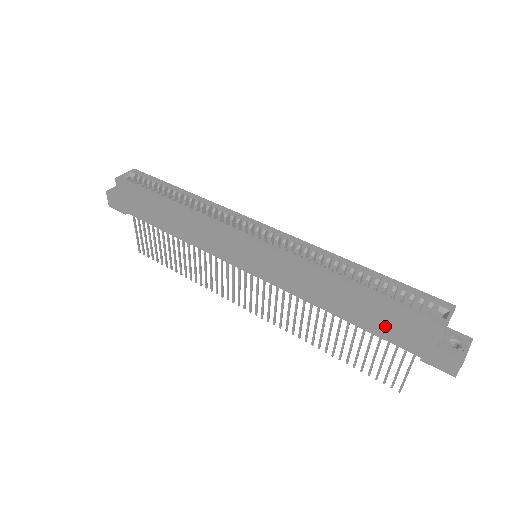
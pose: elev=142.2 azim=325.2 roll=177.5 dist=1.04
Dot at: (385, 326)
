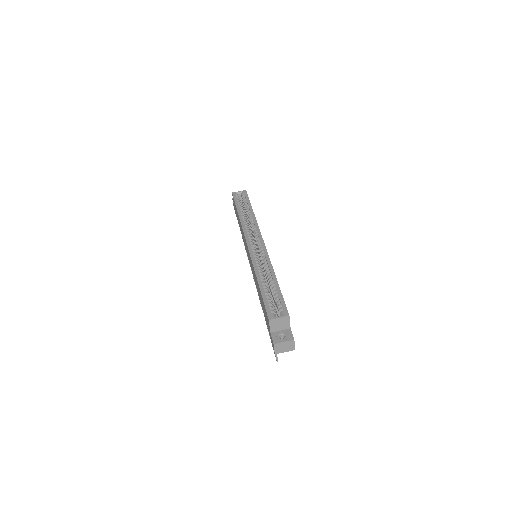
Dot at: (264, 312)
